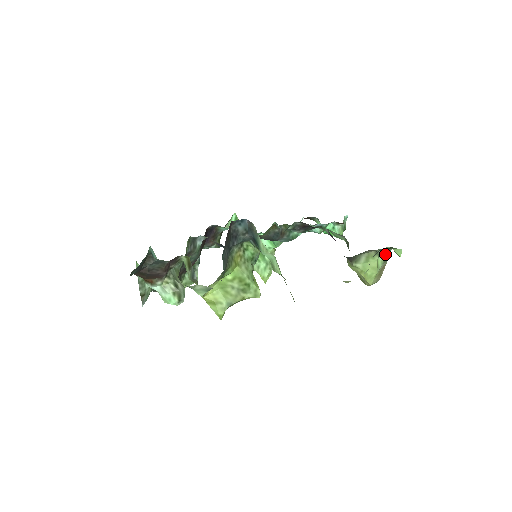
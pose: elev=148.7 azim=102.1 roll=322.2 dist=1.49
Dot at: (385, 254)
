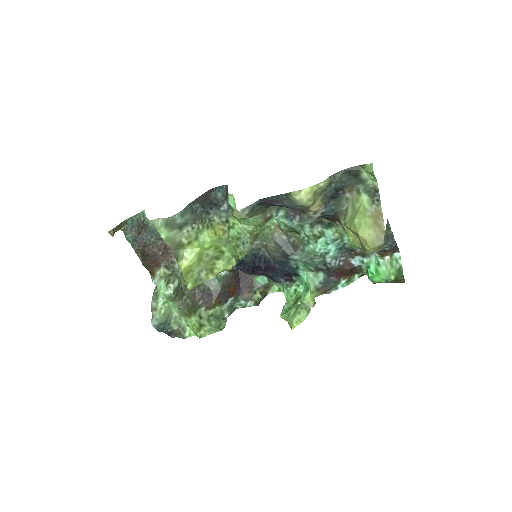
Dot at: (371, 193)
